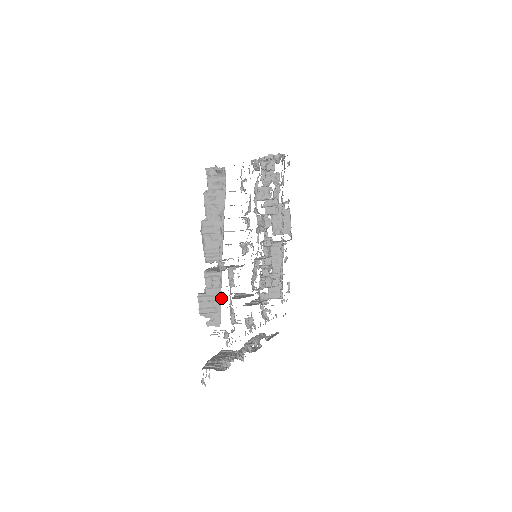
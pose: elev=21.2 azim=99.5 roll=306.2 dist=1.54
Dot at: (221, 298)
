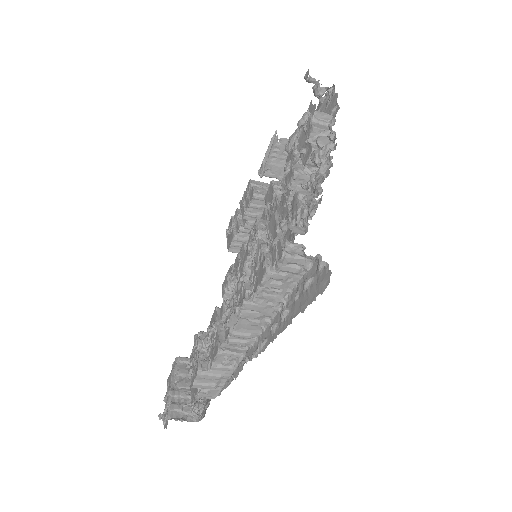
Dot at: (229, 378)
